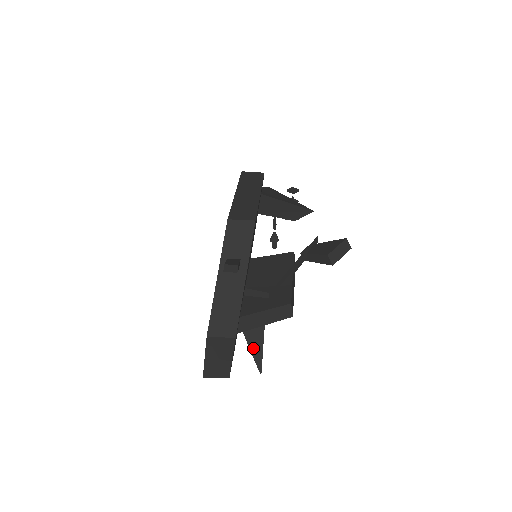
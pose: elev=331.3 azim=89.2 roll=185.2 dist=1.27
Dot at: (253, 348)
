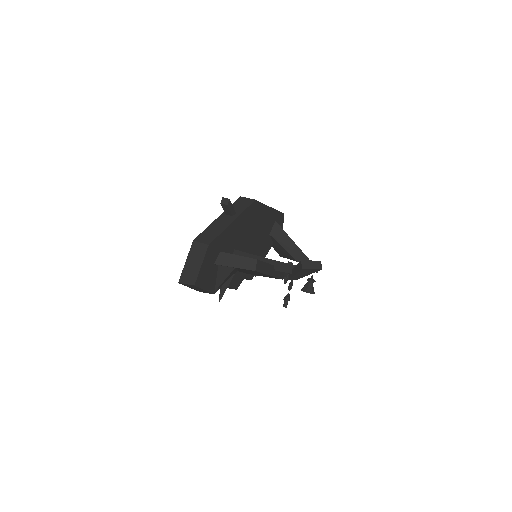
Dot at: (219, 276)
